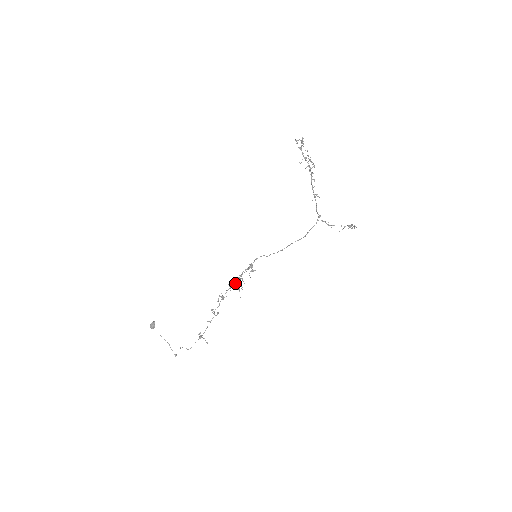
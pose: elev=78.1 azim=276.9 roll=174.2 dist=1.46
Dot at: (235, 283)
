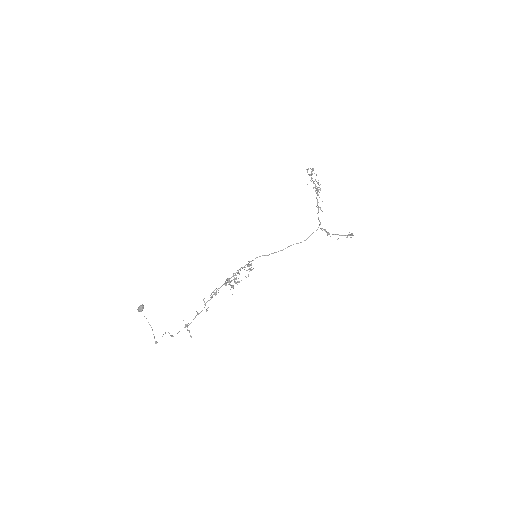
Dot at: (231, 280)
